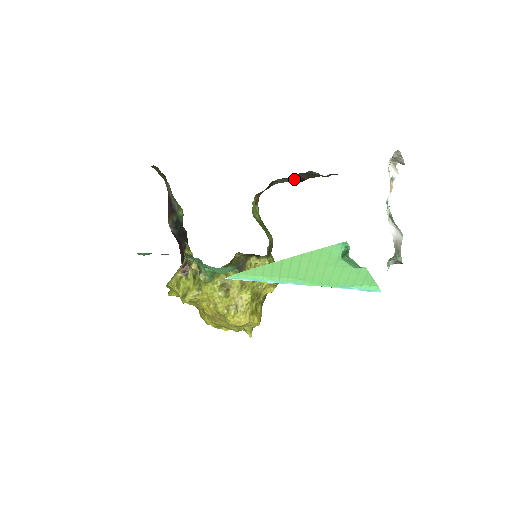
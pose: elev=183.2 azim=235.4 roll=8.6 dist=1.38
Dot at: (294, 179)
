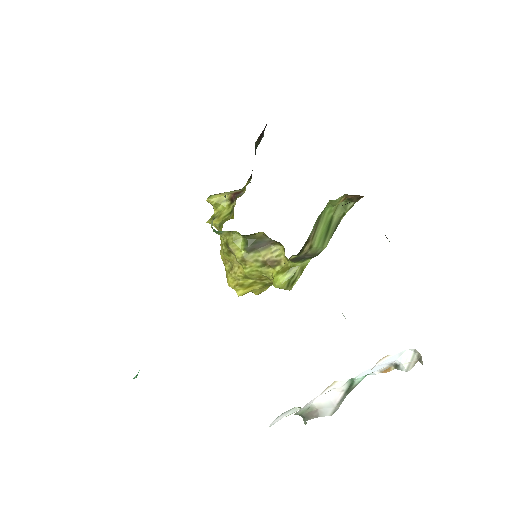
Dot at: occluded
